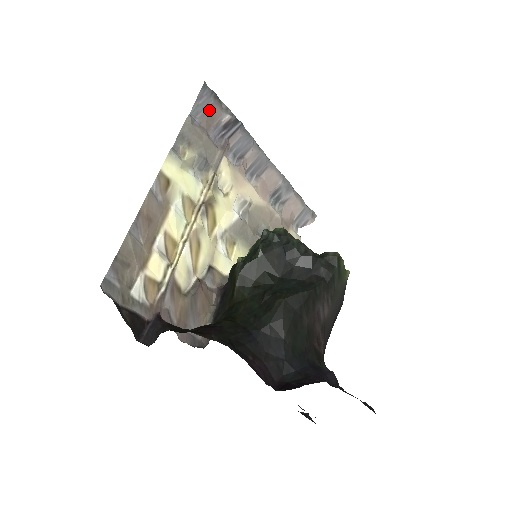
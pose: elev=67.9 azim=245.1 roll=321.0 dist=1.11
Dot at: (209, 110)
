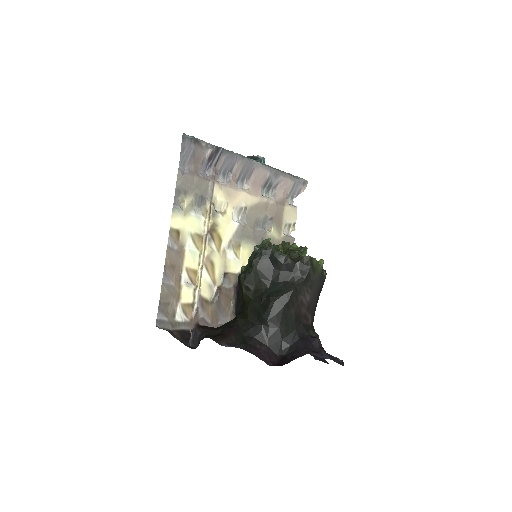
Dot at: (193, 155)
